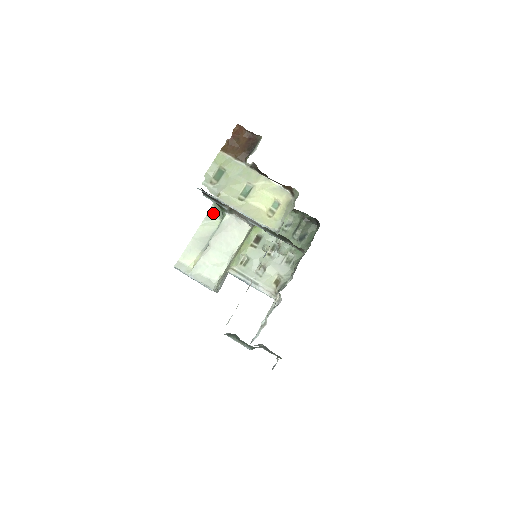
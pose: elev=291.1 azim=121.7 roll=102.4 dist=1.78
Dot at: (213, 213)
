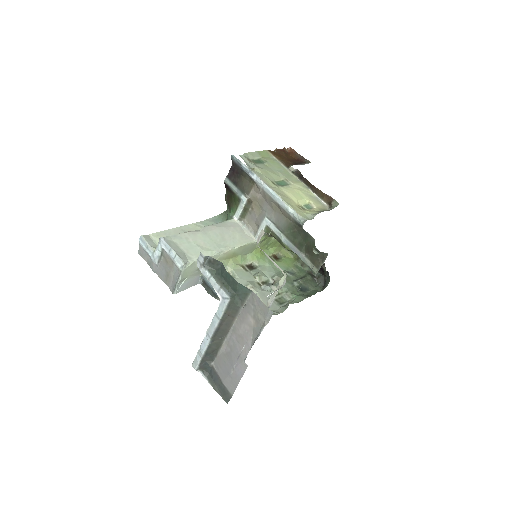
Dot at: (213, 222)
